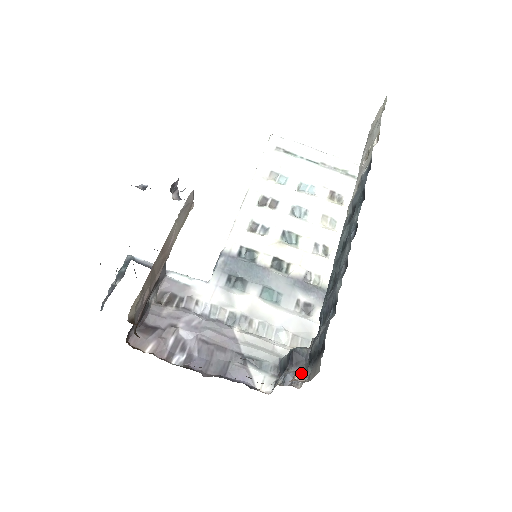
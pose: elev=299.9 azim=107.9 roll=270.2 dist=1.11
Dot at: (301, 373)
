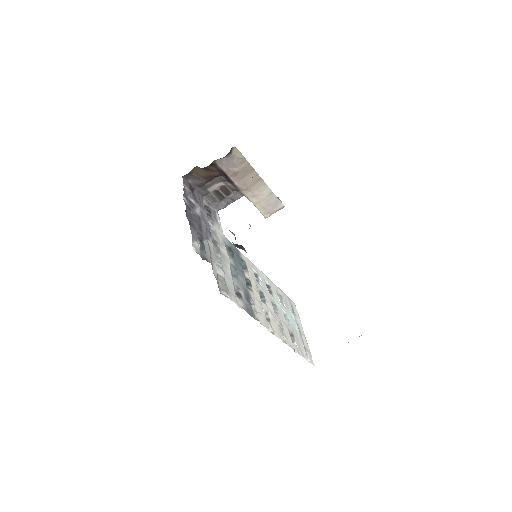
Dot at: (235, 246)
